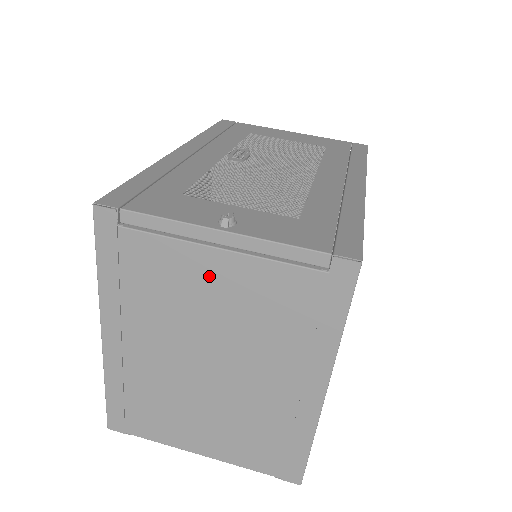
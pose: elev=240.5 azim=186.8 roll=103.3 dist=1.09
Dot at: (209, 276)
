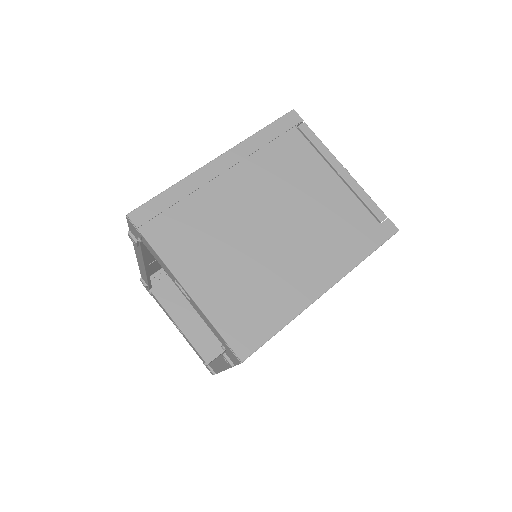
Dot at: (319, 181)
